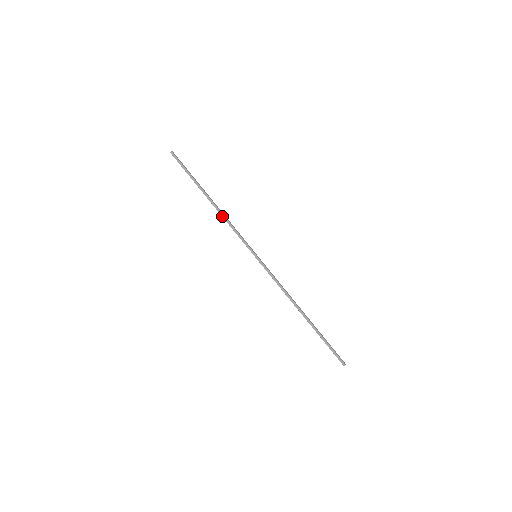
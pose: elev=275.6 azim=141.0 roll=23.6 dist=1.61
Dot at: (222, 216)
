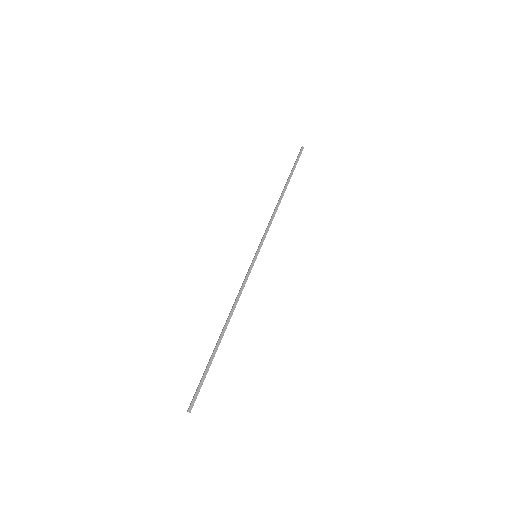
Dot at: (276, 209)
